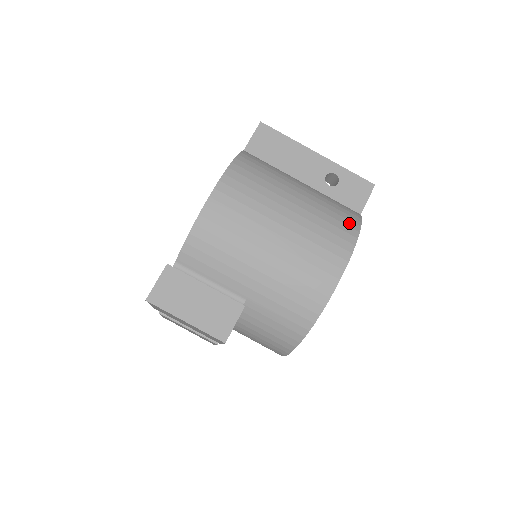
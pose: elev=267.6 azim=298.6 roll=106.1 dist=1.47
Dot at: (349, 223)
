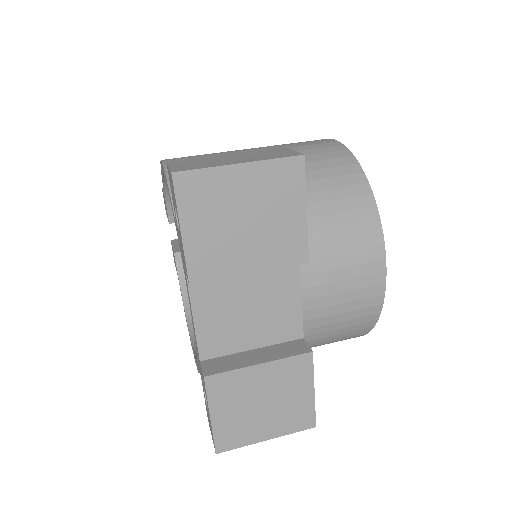
Dot at: occluded
